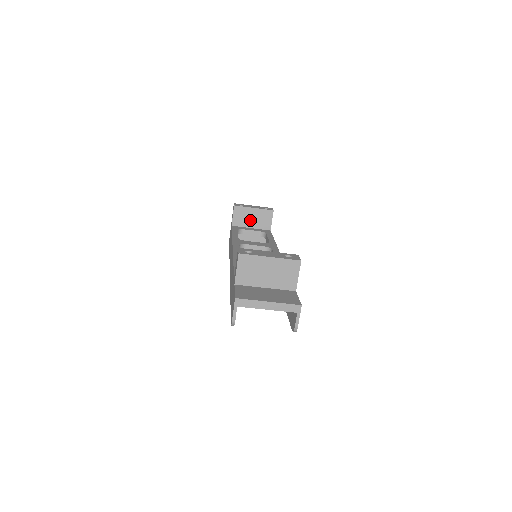
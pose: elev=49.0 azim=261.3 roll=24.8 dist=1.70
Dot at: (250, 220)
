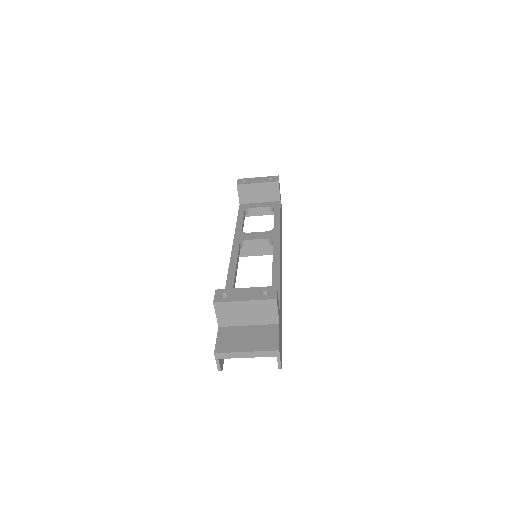
Dot at: (257, 195)
